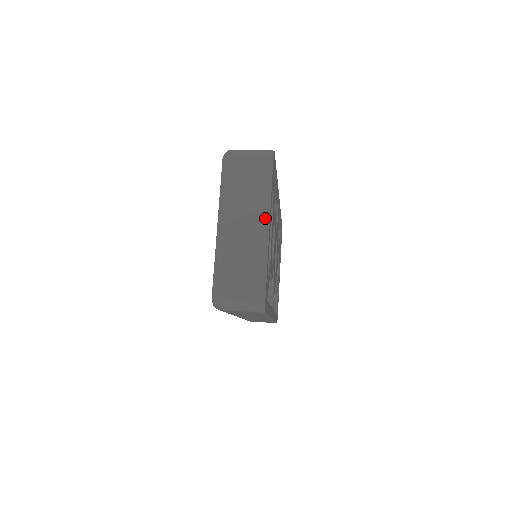
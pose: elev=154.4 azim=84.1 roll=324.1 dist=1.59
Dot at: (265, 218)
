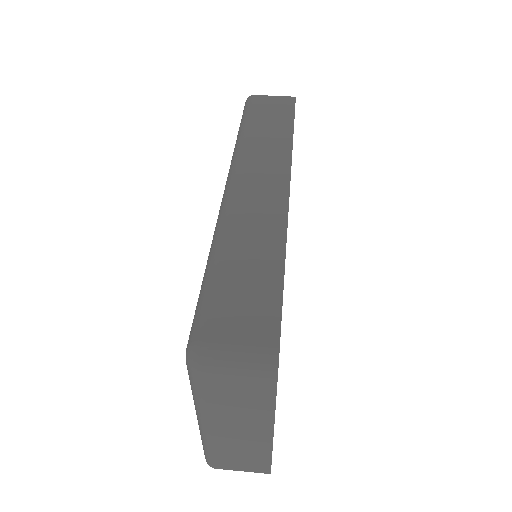
Dot at: (267, 429)
